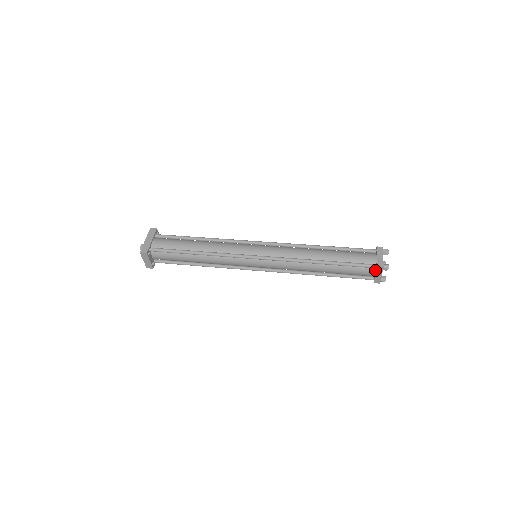
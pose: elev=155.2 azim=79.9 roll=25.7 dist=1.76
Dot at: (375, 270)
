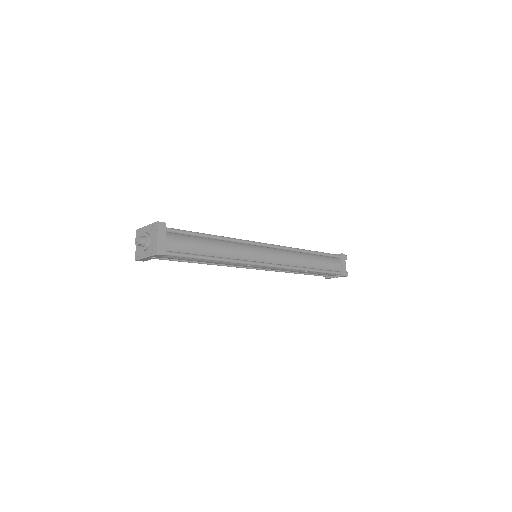
Dot at: (340, 261)
